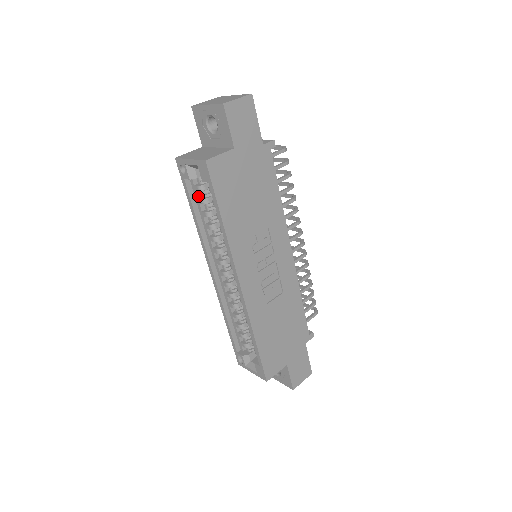
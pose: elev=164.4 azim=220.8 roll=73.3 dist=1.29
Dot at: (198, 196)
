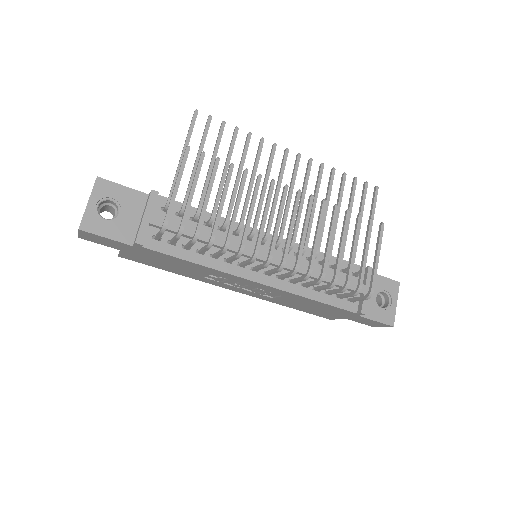
Dot at: occluded
